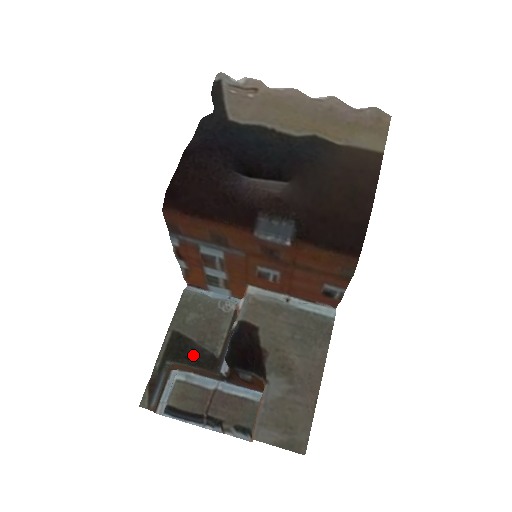
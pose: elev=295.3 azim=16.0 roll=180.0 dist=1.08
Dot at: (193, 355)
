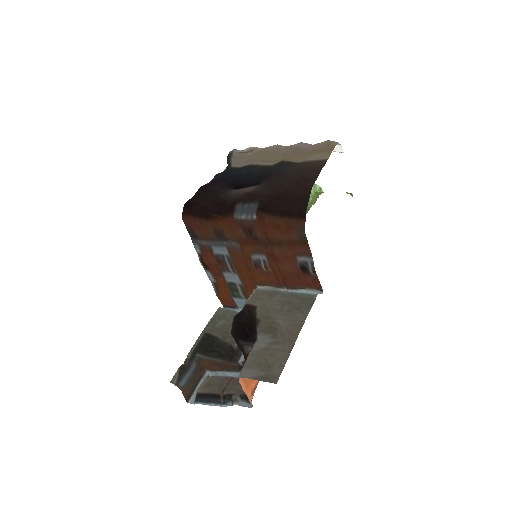
Dot at: (217, 349)
